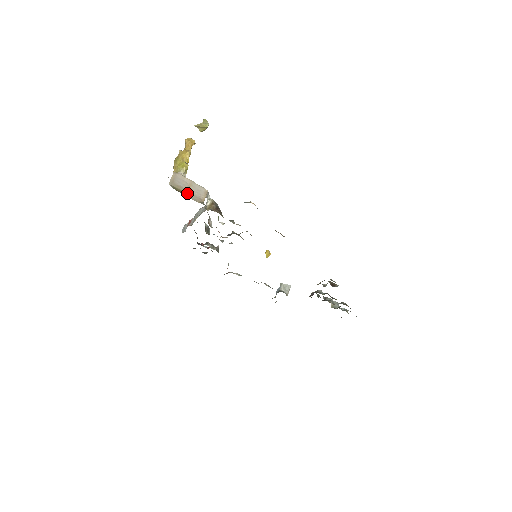
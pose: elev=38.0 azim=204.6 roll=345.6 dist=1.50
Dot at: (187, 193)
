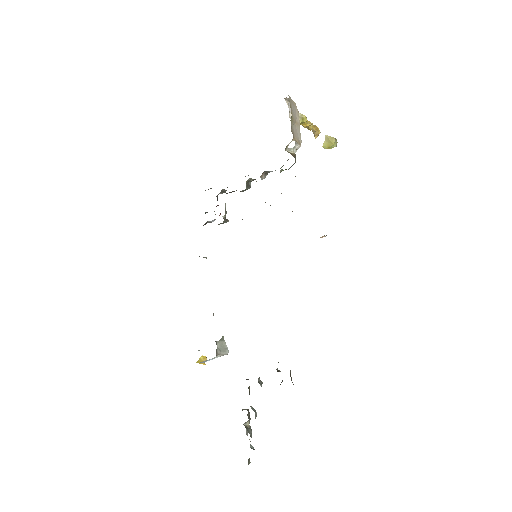
Dot at: (292, 117)
